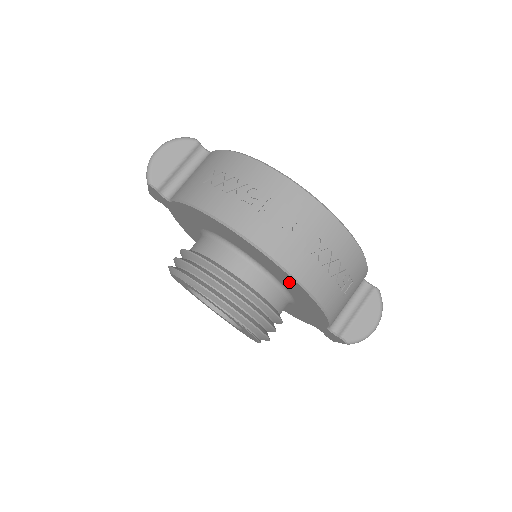
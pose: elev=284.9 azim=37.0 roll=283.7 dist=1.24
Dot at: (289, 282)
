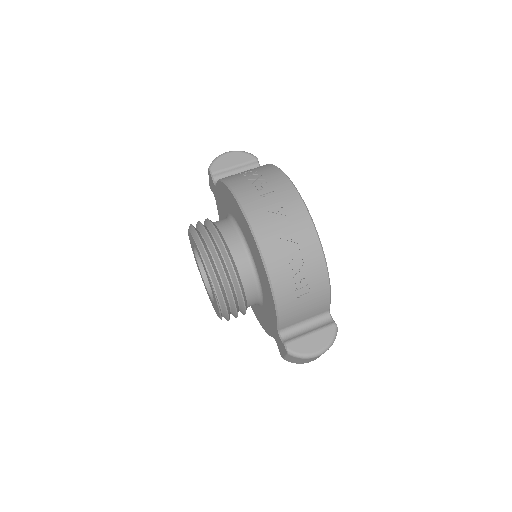
Dot at: (258, 259)
